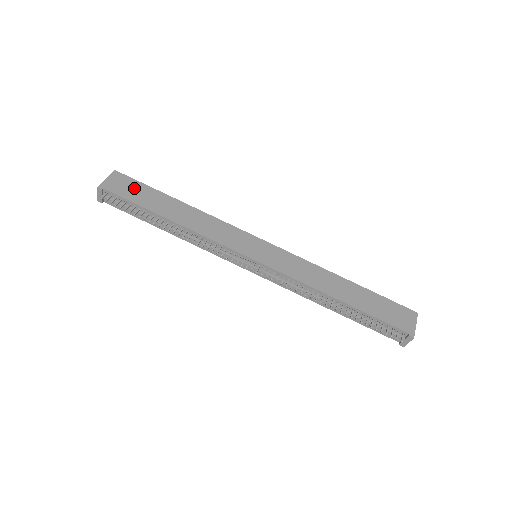
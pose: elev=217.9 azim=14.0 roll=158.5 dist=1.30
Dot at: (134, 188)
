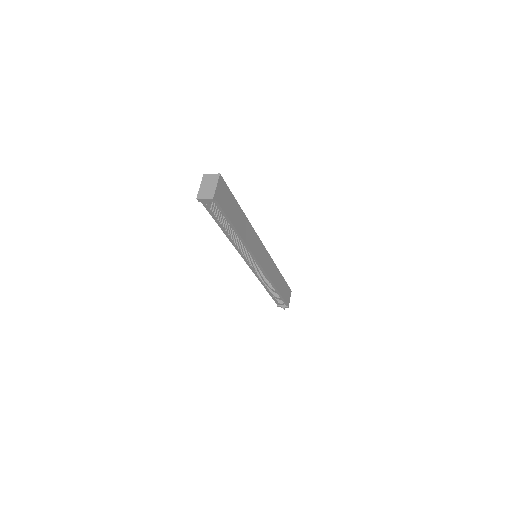
Dot at: (227, 198)
